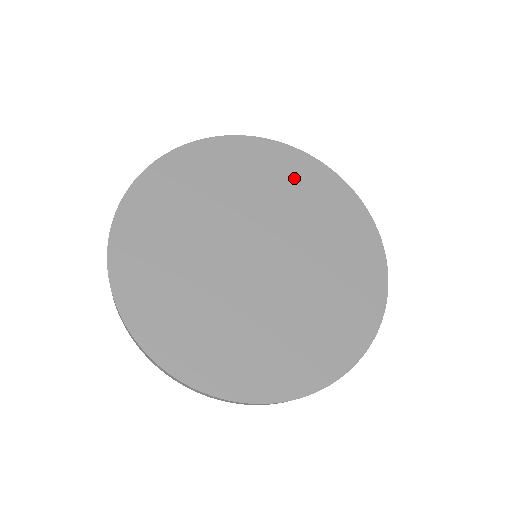
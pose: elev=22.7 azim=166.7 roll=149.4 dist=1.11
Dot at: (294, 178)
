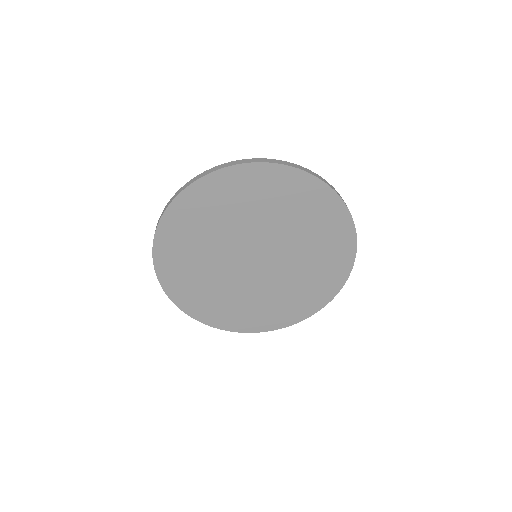
Dot at: (291, 198)
